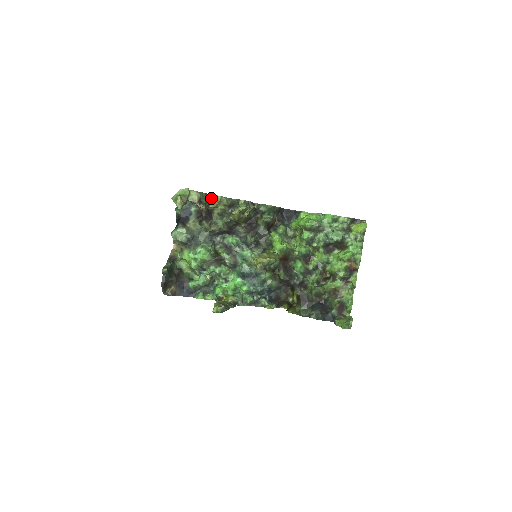
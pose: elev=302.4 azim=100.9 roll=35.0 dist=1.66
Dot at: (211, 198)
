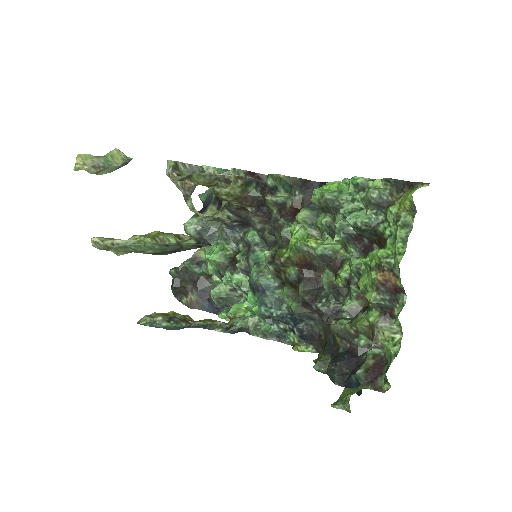
Dot at: (203, 171)
